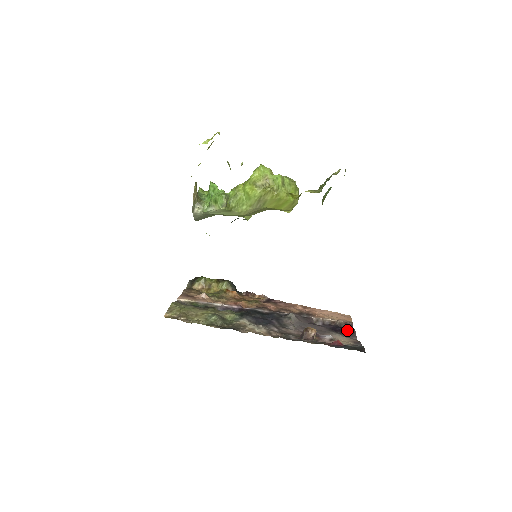
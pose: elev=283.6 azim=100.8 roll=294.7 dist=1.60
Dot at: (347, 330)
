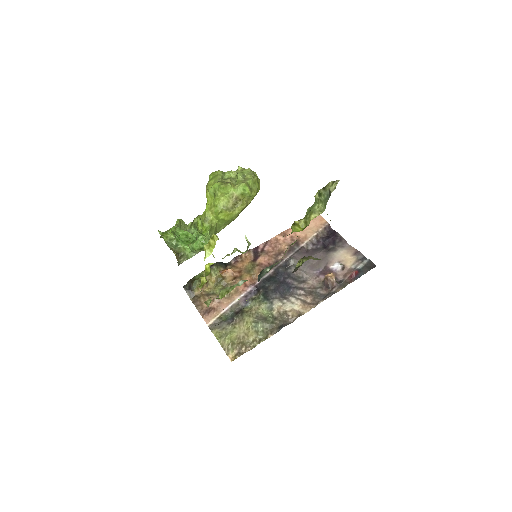
Dot at: (335, 239)
